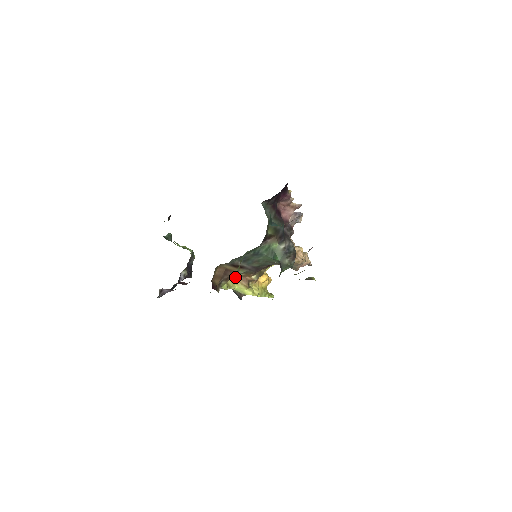
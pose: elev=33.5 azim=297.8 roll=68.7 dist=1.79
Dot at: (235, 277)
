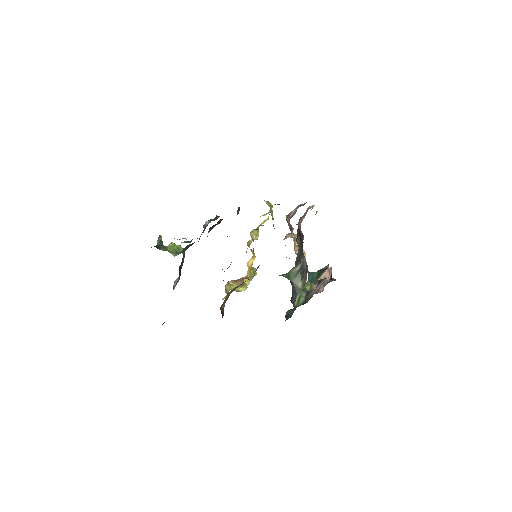
Dot at: (233, 280)
